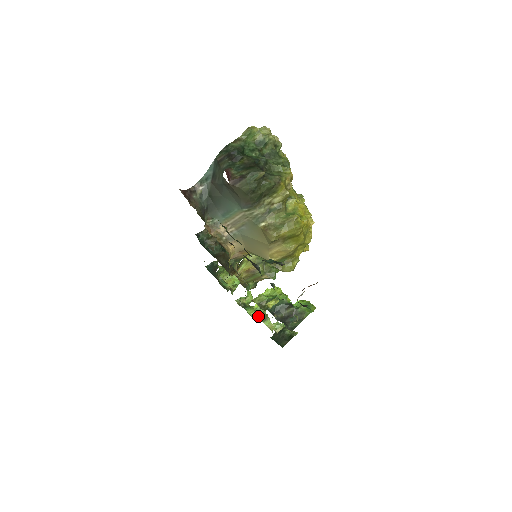
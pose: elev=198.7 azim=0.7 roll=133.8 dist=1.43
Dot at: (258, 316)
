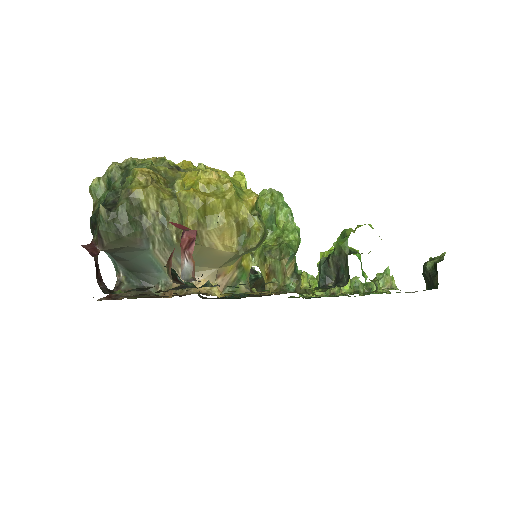
Dot at: occluded
